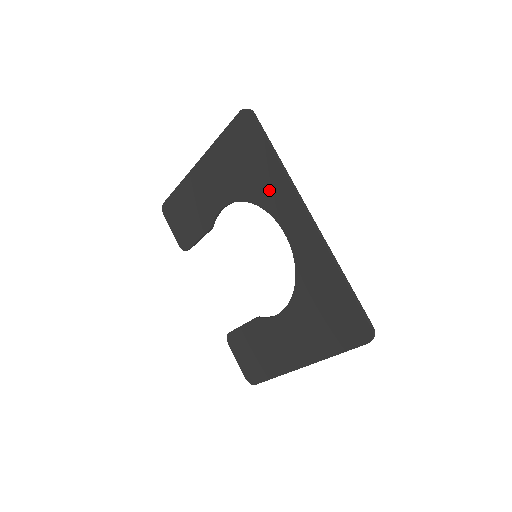
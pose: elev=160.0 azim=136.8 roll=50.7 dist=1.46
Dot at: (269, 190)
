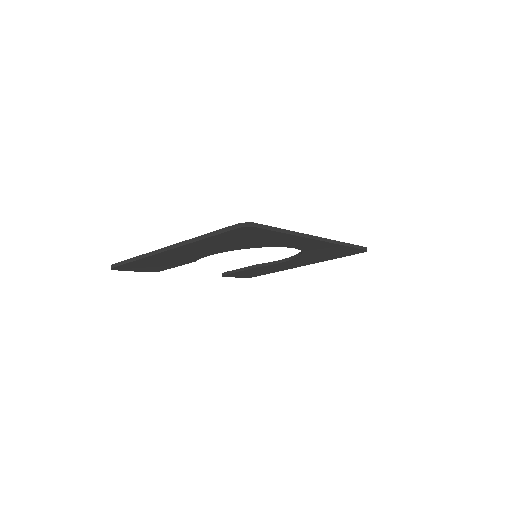
Dot at: (277, 242)
